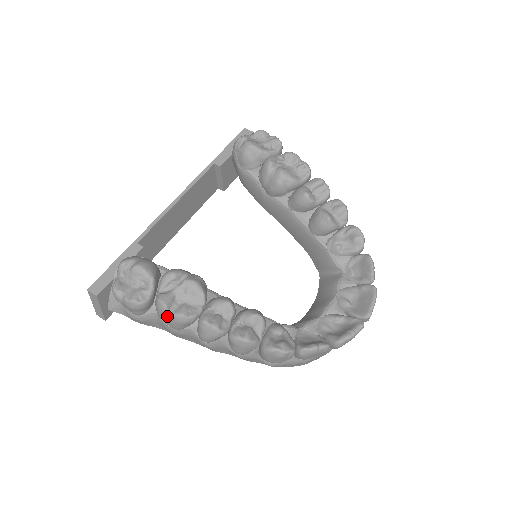
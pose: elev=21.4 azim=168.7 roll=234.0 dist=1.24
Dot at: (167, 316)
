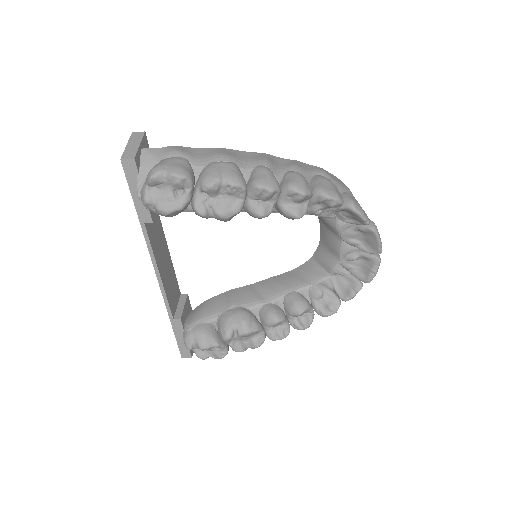
Dot at: occluded
